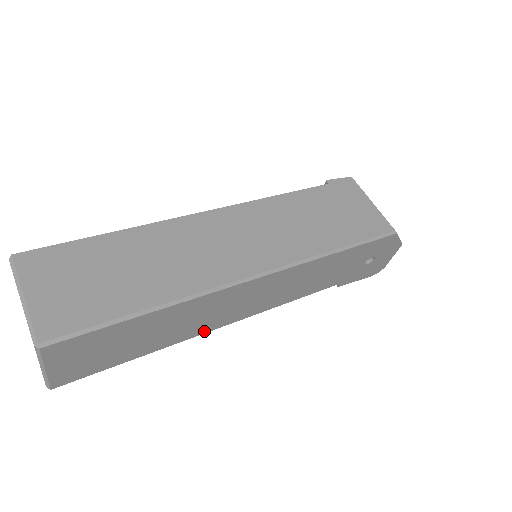
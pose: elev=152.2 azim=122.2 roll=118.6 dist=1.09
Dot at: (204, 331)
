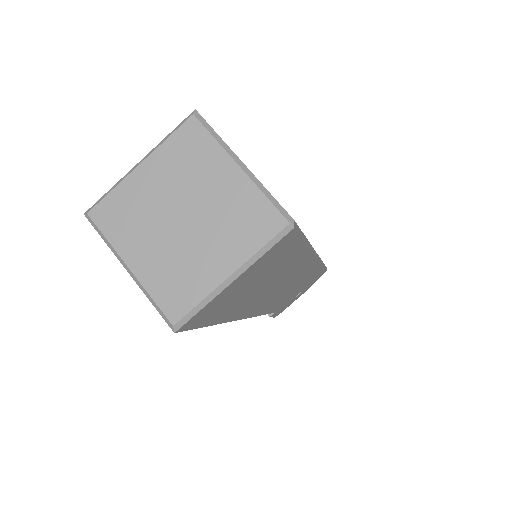
Dot at: (244, 315)
